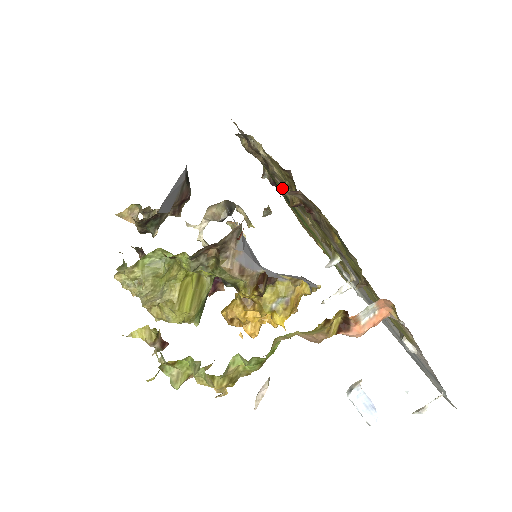
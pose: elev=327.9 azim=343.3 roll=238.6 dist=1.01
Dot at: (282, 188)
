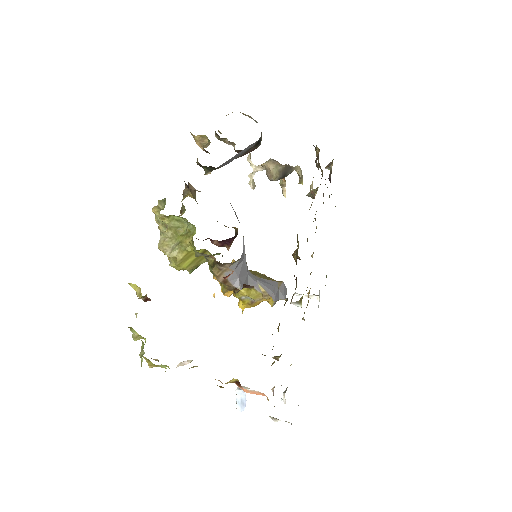
Dot at: (323, 202)
